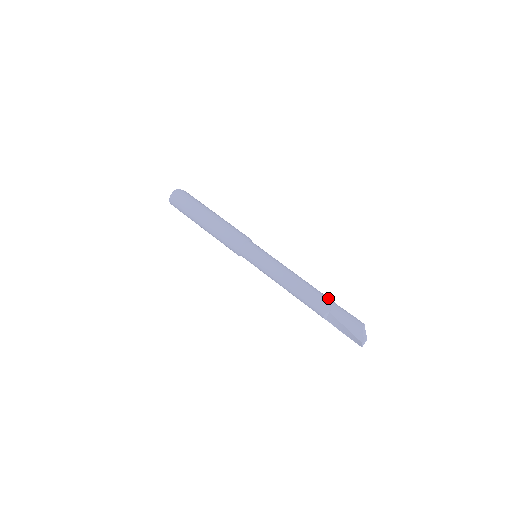
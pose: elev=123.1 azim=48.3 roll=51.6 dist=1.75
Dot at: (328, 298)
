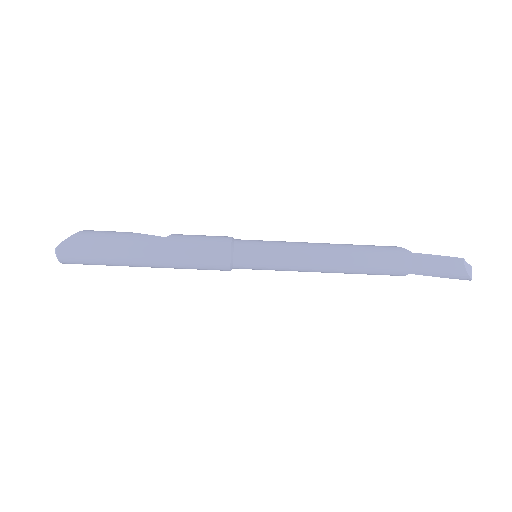
Dot at: (396, 256)
